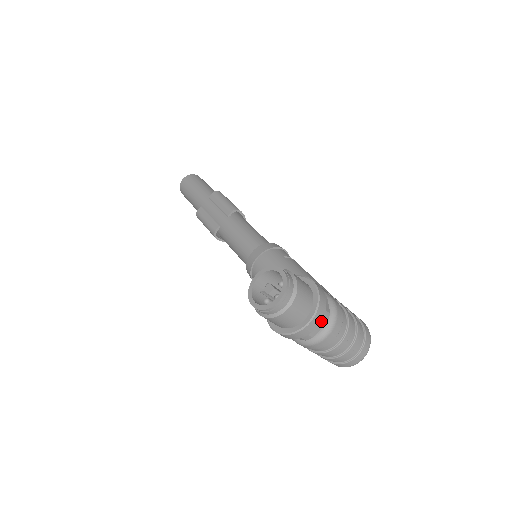
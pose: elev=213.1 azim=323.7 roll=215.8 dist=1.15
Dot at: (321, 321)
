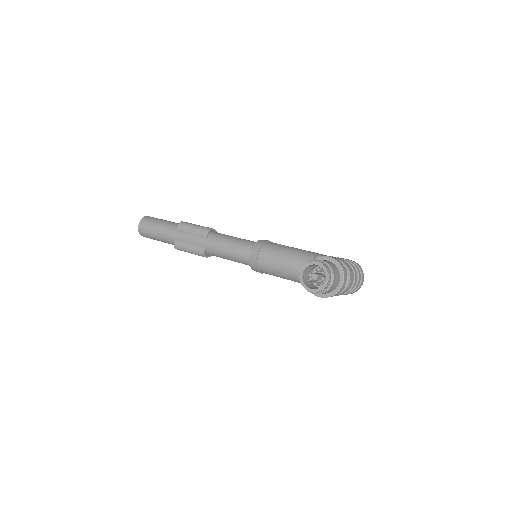
Dot at: occluded
